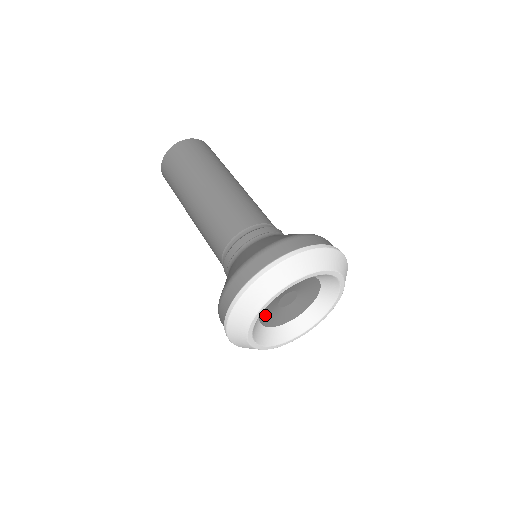
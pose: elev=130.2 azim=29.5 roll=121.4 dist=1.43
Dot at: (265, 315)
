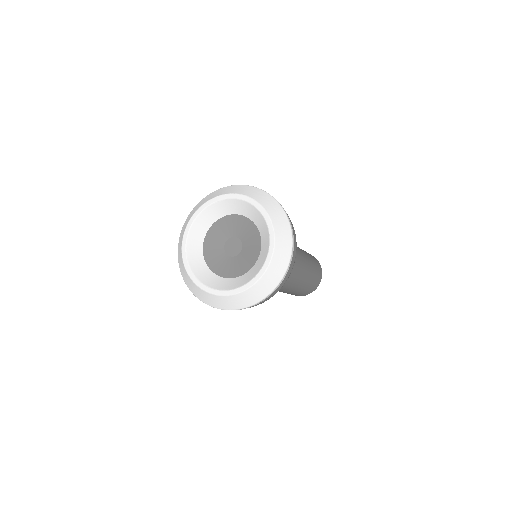
Dot at: (211, 257)
